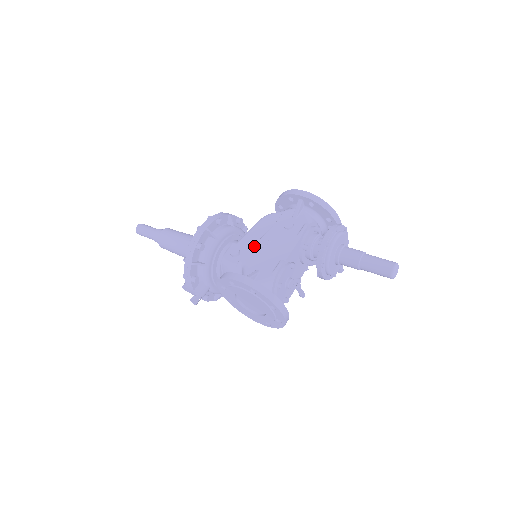
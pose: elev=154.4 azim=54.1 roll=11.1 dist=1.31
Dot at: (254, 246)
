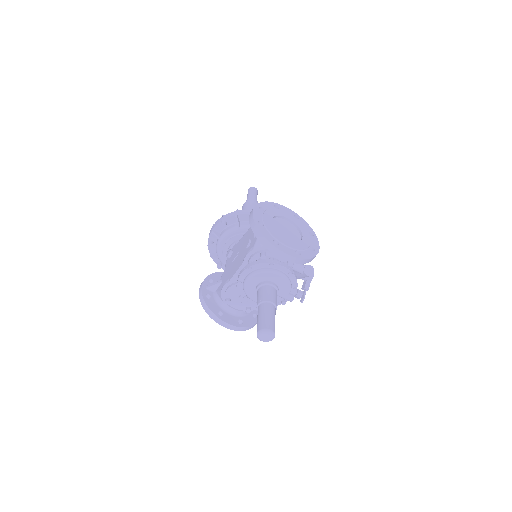
Dot at: (234, 254)
